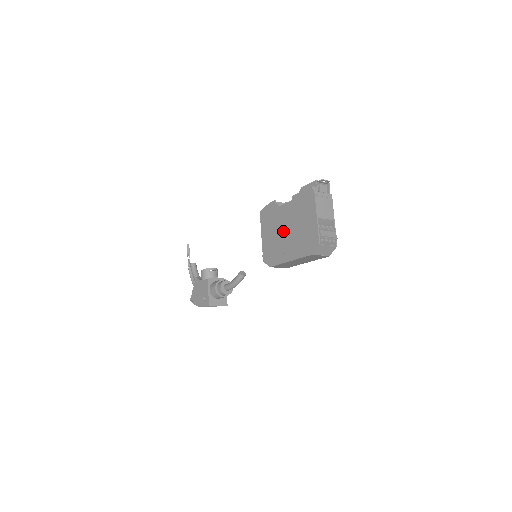
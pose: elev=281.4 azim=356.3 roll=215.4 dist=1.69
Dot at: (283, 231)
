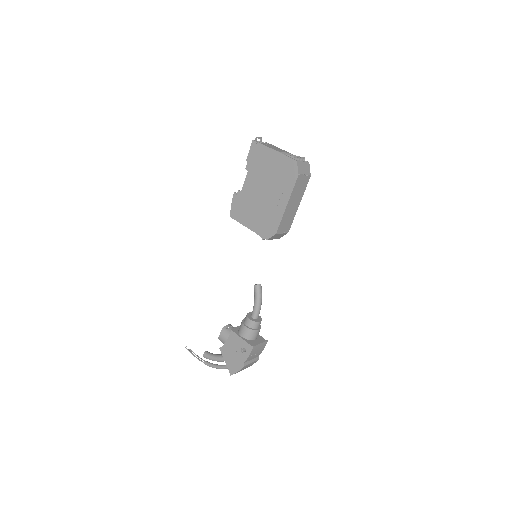
Dot at: (261, 197)
